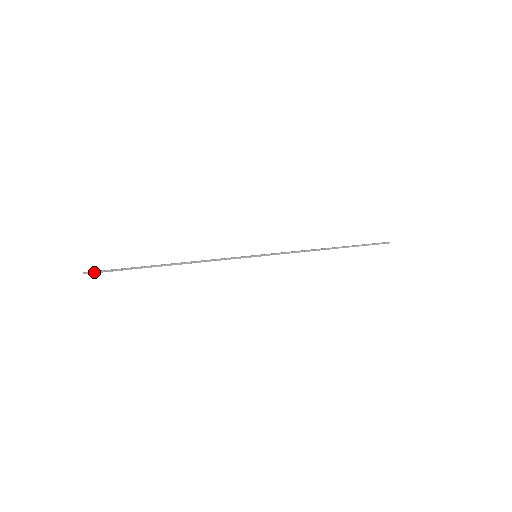
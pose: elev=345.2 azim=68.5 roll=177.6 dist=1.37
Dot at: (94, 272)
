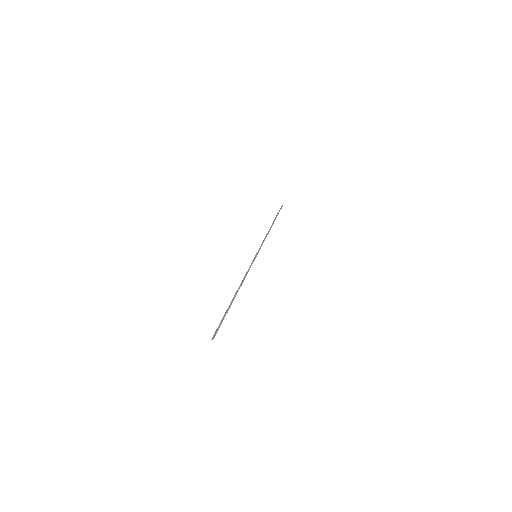
Dot at: (215, 333)
